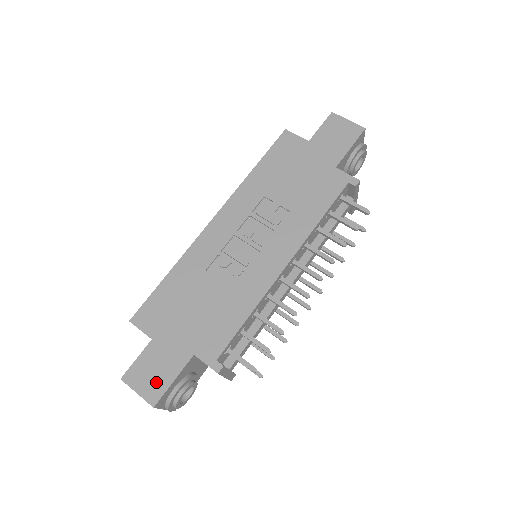
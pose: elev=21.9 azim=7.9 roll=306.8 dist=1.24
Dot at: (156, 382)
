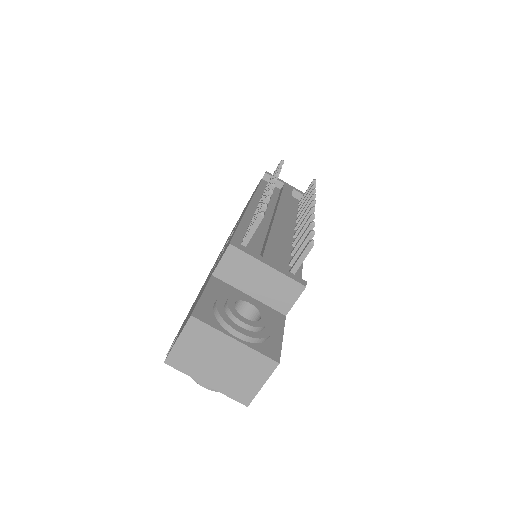
Dot at: occluded
